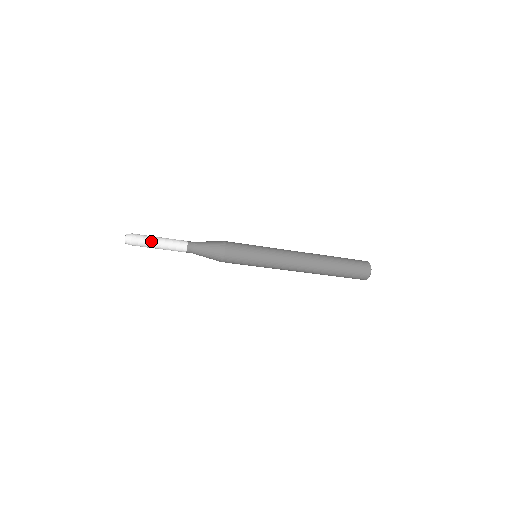
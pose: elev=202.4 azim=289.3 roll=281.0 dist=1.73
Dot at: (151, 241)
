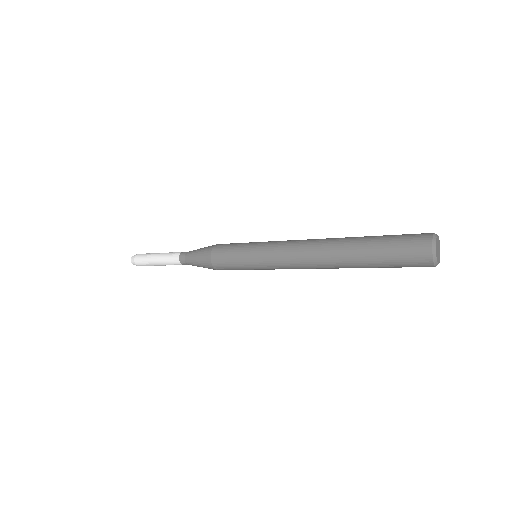
Dot at: (150, 264)
